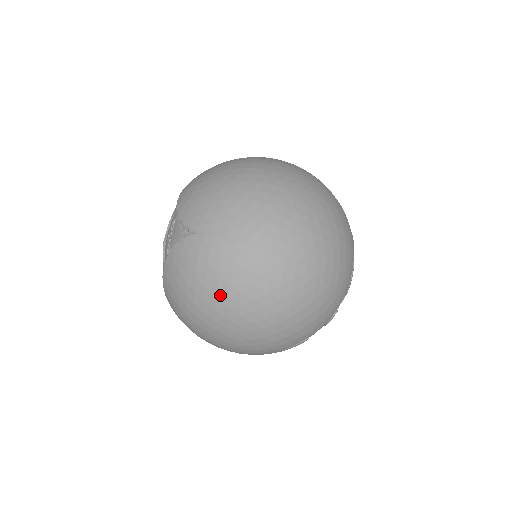
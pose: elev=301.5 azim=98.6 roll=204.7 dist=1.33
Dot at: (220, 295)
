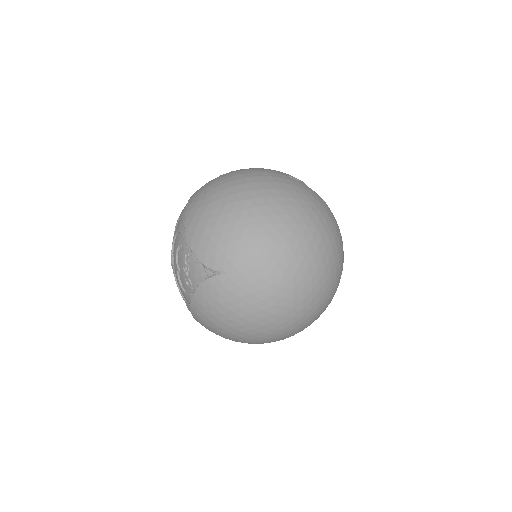
Dot at: (254, 319)
